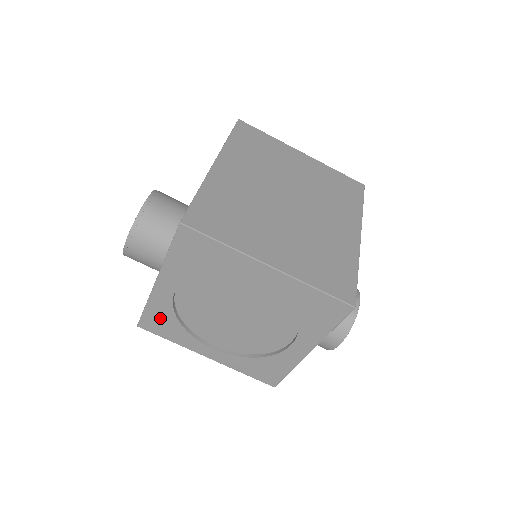
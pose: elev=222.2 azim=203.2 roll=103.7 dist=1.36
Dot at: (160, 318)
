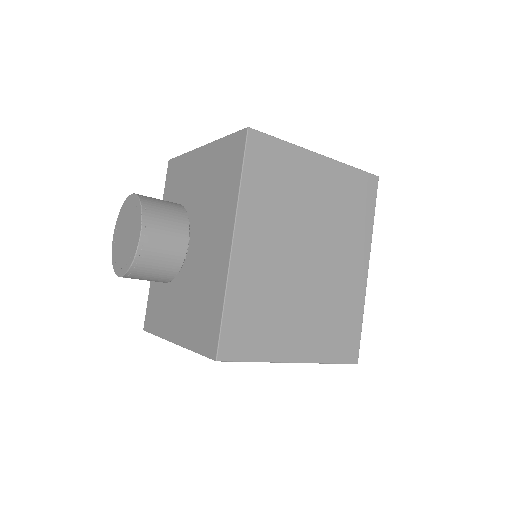
Dot at: occluded
